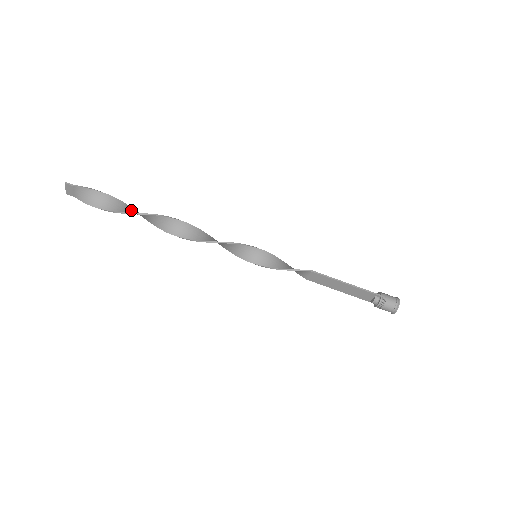
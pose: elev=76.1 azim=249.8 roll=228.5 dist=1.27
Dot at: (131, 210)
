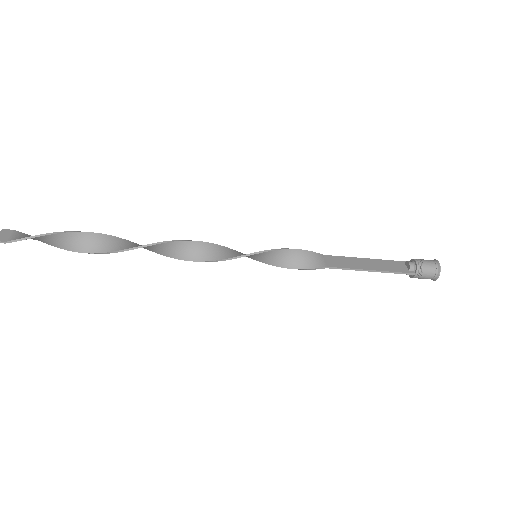
Dot at: (87, 242)
